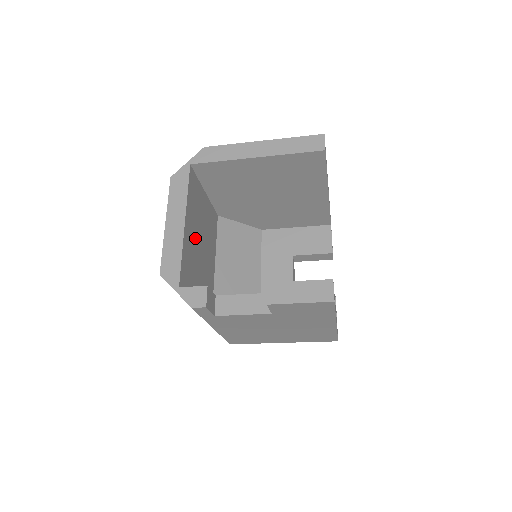
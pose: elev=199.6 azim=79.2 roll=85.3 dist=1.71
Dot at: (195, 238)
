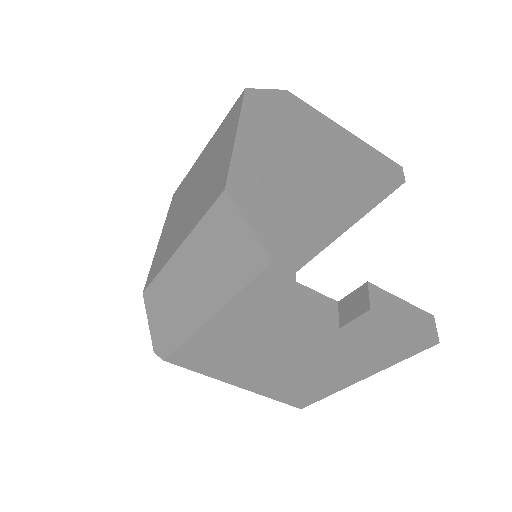
Dot at: occluded
